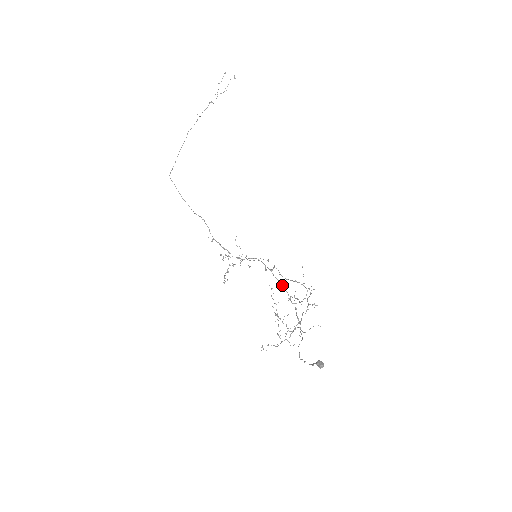
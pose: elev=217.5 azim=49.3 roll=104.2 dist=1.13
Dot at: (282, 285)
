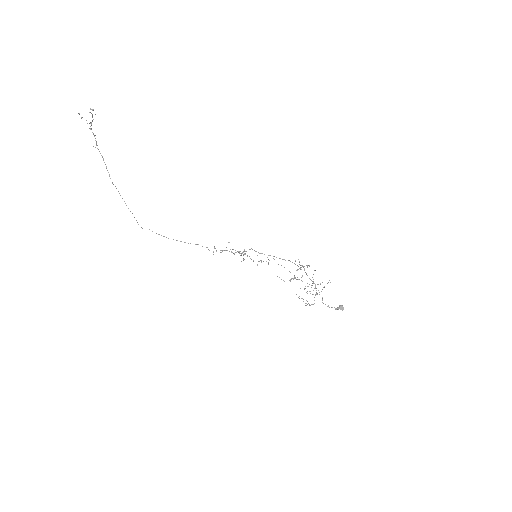
Dot at: occluded
